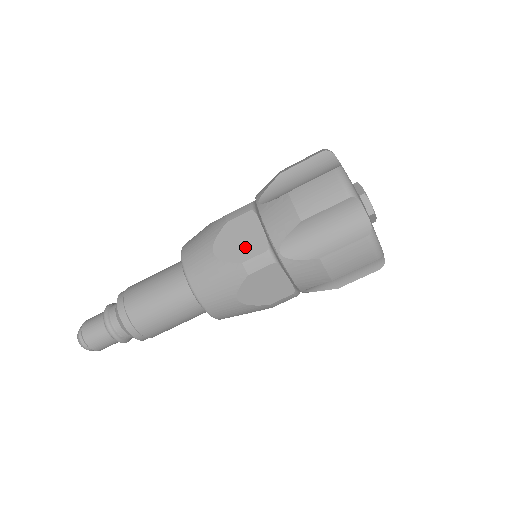
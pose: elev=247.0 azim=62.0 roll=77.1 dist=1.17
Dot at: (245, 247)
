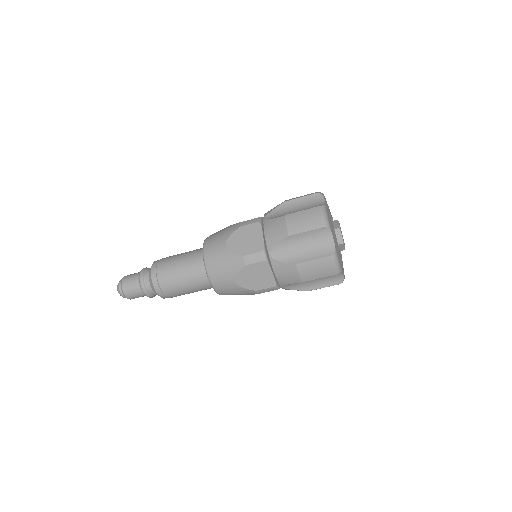
Dot at: (248, 246)
